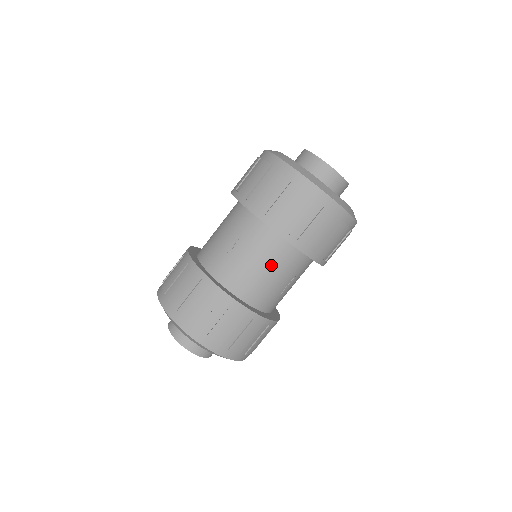
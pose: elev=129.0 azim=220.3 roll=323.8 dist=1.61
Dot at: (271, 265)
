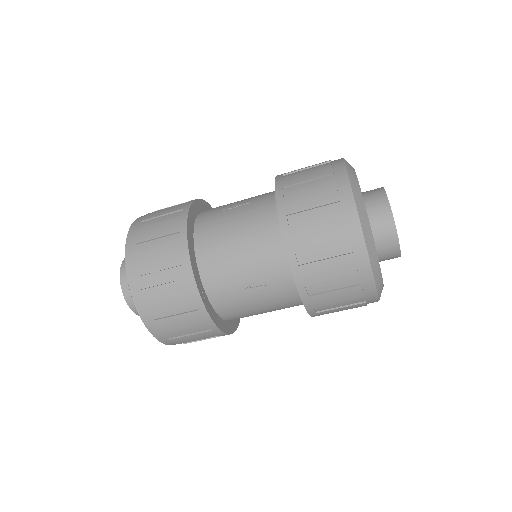
Dot at: (249, 243)
